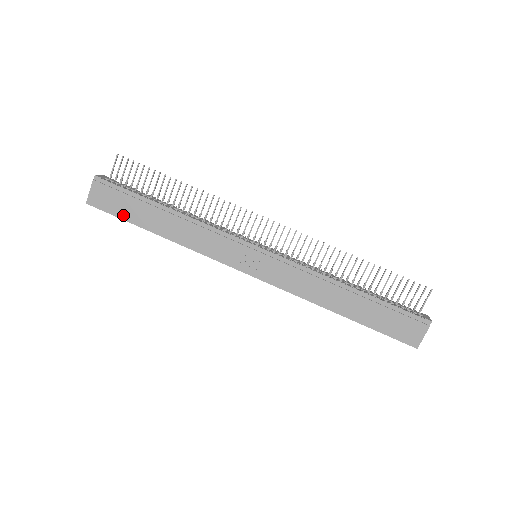
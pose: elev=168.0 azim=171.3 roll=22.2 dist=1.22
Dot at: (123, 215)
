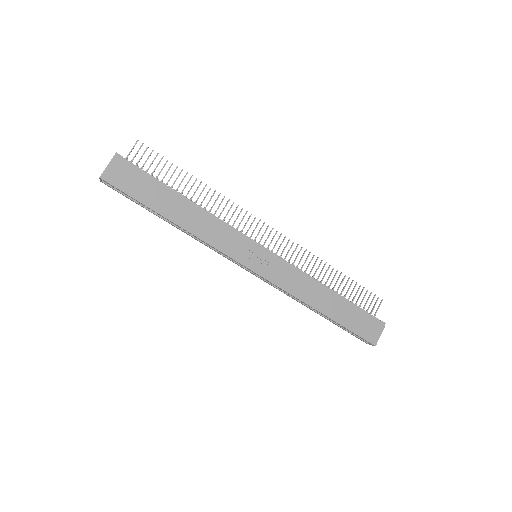
Dot at: (139, 196)
